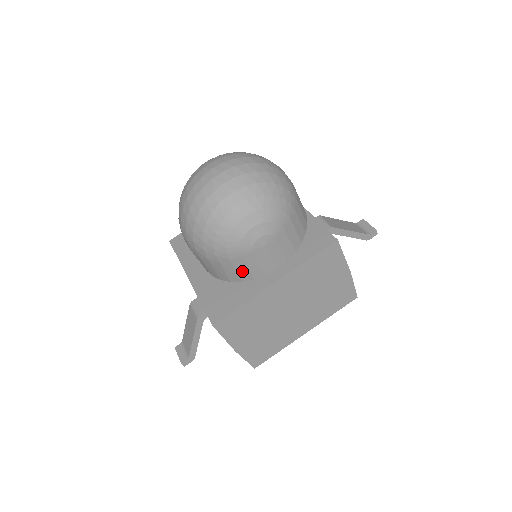
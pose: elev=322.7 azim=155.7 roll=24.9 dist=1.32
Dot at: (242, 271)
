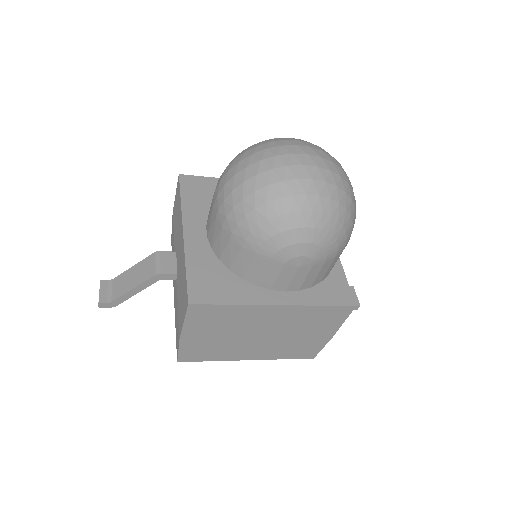
Dot at: (254, 271)
